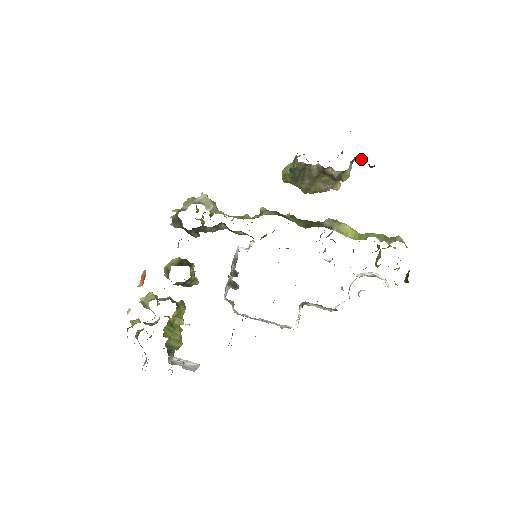
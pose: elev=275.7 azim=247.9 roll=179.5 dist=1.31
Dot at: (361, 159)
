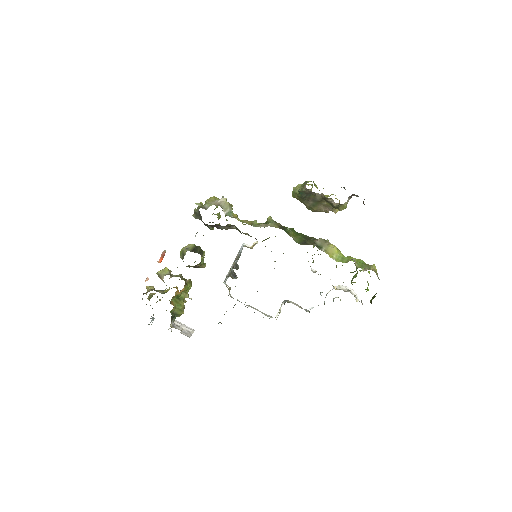
Dot at: (358, 196)
